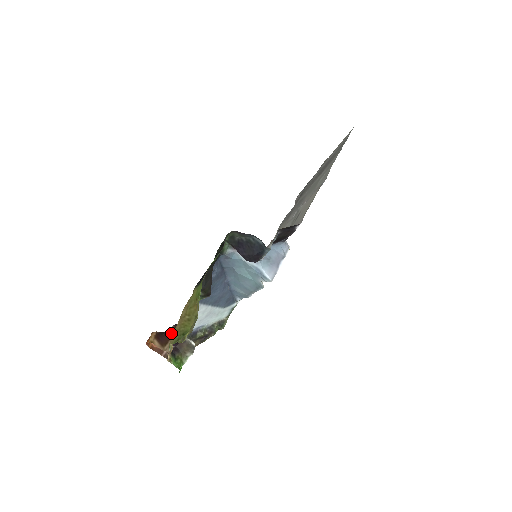
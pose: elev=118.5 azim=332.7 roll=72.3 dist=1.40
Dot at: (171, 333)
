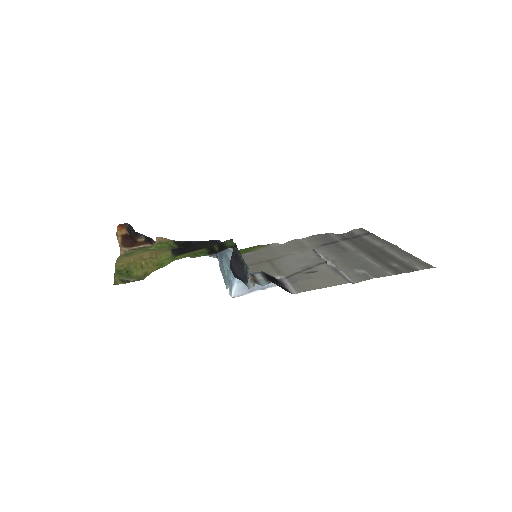
Dot at: (136, 243)
